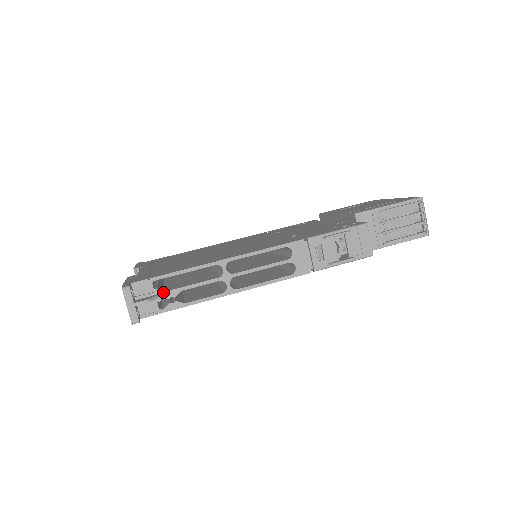
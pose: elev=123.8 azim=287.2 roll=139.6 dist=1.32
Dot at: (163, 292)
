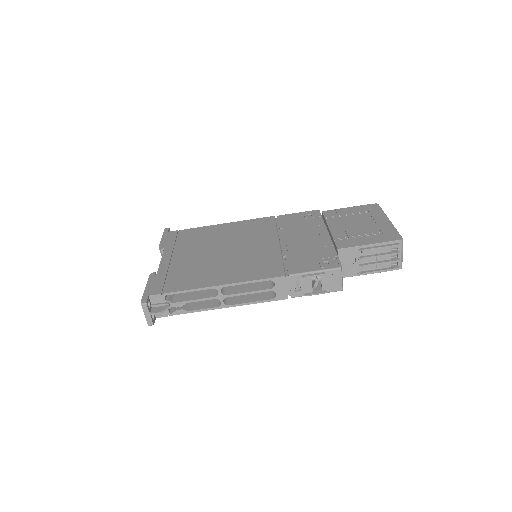
Dot at: (172, 303)
